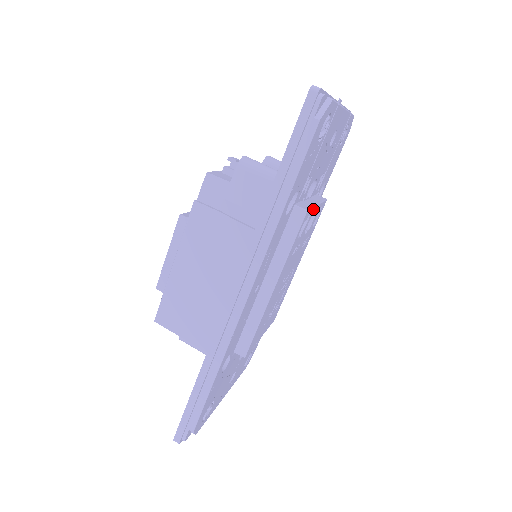
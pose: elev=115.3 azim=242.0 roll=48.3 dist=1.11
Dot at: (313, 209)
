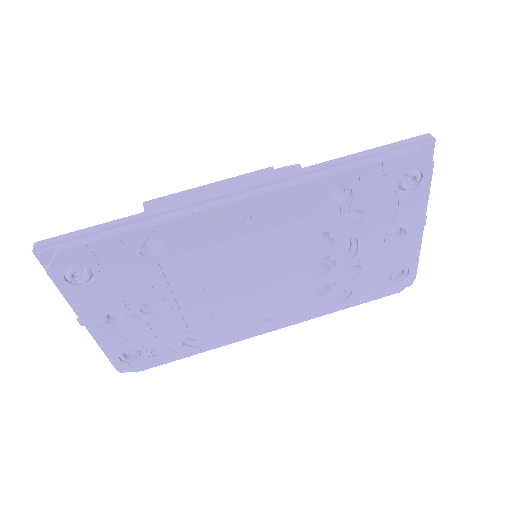
Dot at: (339, 247)
